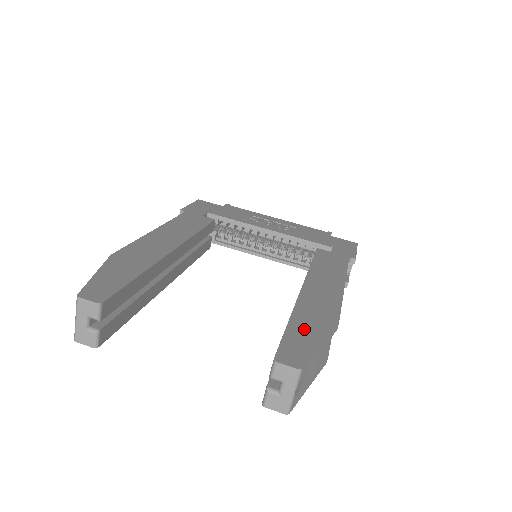
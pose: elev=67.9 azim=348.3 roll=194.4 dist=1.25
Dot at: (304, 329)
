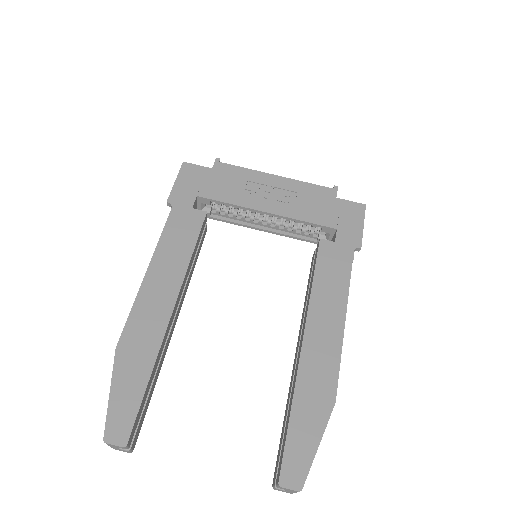
Dot at: (304, 423)
